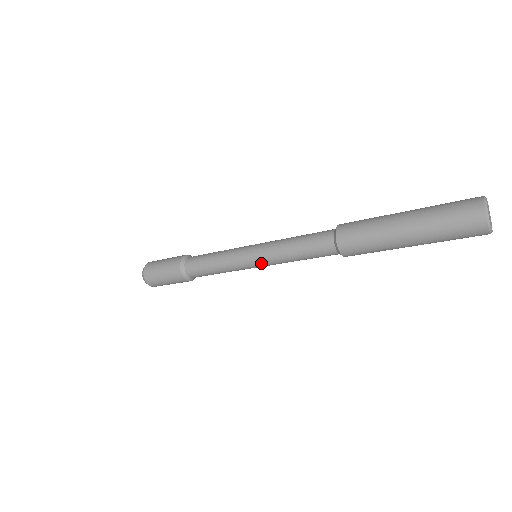
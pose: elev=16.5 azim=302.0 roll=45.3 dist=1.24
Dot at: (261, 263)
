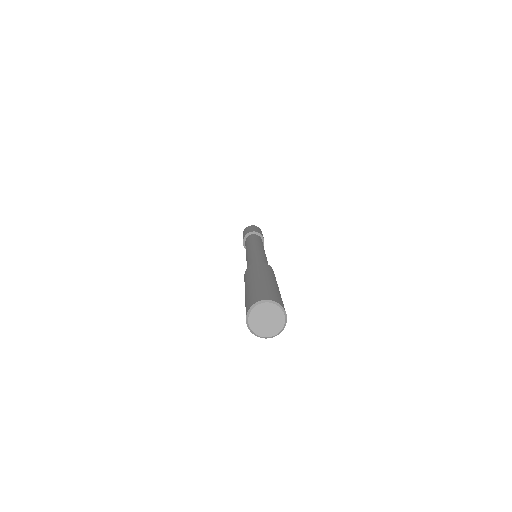
Dot at: occluded
